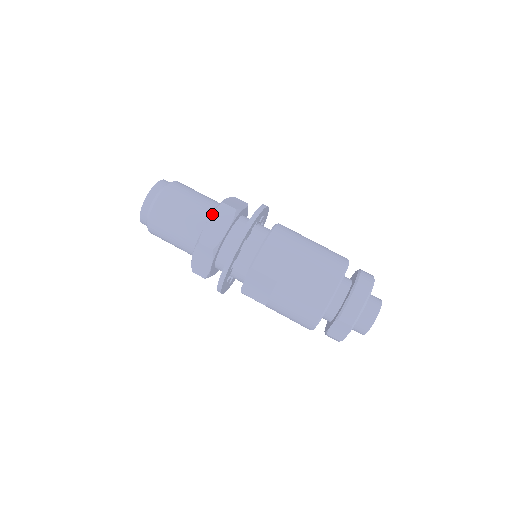
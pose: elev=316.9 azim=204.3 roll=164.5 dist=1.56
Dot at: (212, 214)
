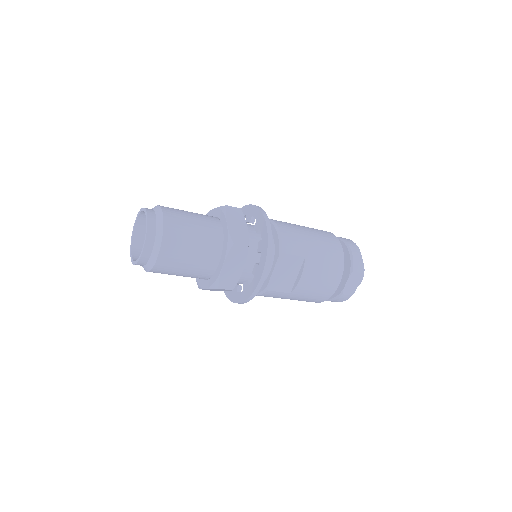
Dot at: (226, 217)
